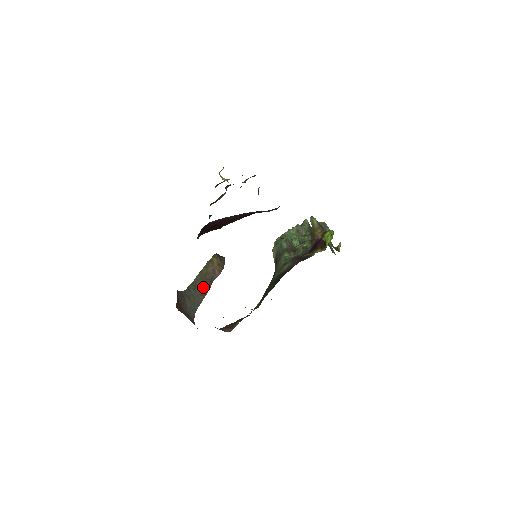
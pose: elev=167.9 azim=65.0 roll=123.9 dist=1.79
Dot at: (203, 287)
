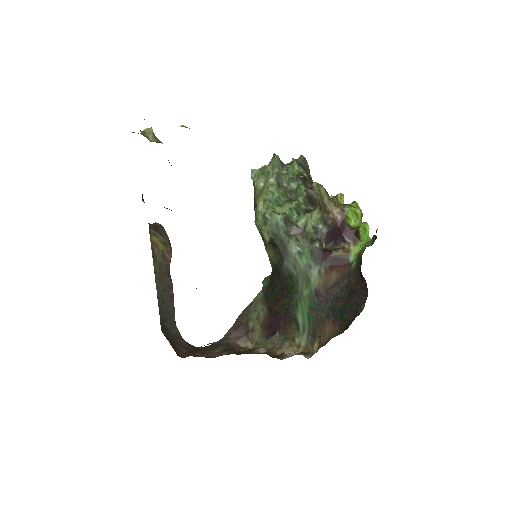
Dot at: (167, 290)
